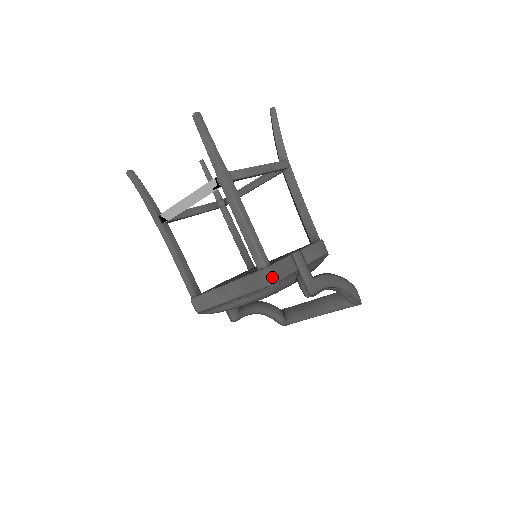
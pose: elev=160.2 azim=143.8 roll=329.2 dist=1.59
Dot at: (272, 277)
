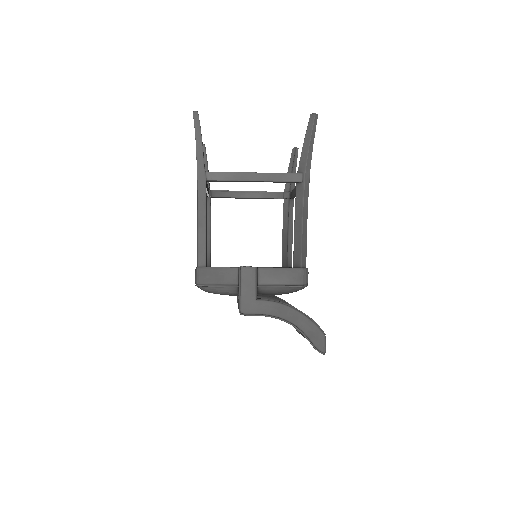
Dot at: (199, 278)
